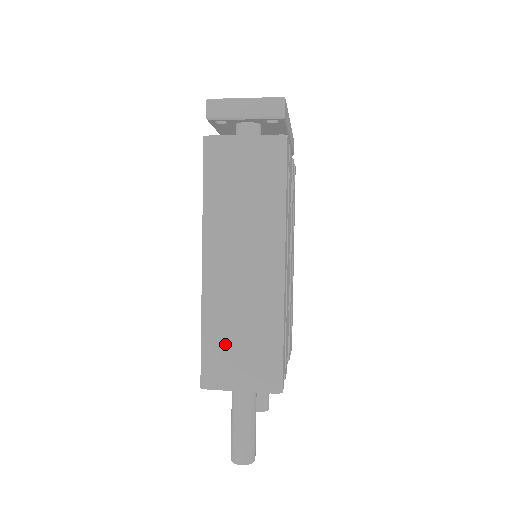
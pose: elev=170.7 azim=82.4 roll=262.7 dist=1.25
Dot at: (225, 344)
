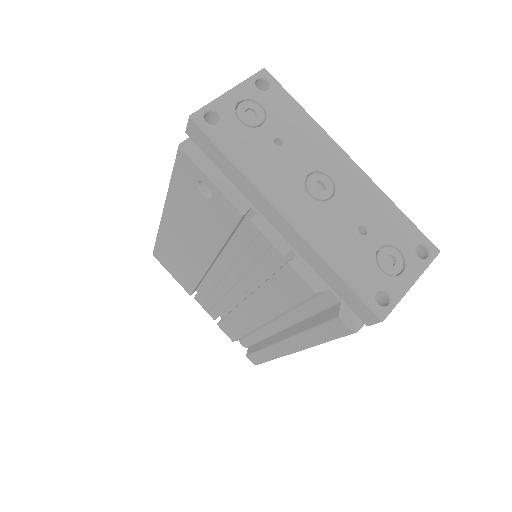
Dot at: occluded
